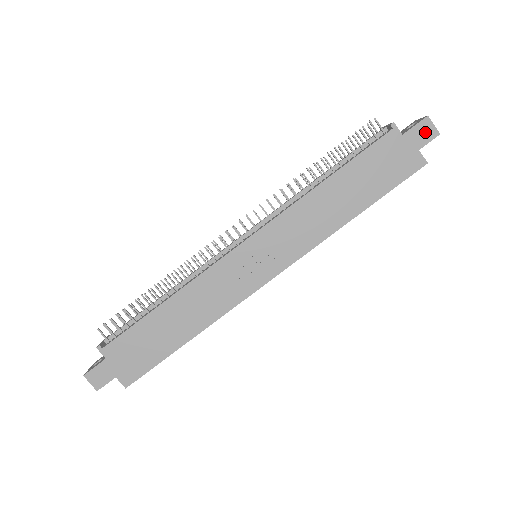
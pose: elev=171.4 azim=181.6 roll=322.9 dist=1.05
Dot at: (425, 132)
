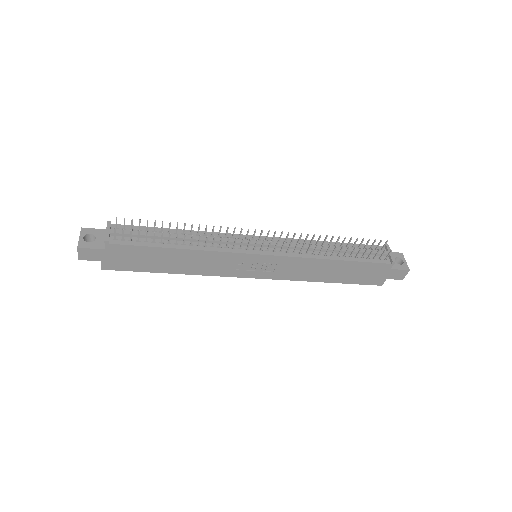
Dot at: (399, 275)
